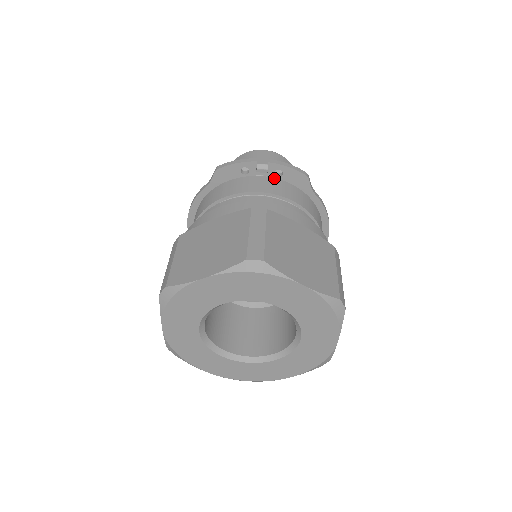
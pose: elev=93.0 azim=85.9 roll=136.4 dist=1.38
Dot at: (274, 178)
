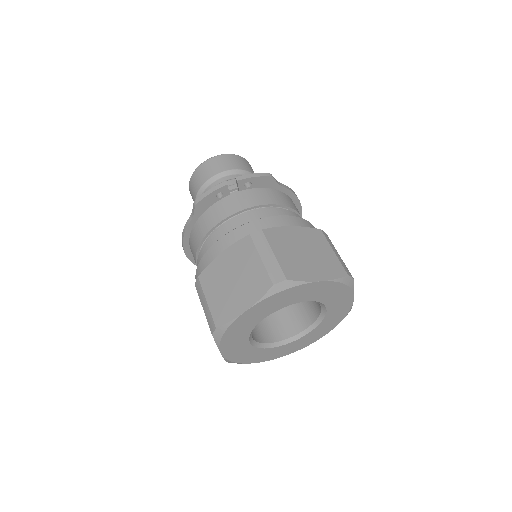
Dot at: (245, 190)
